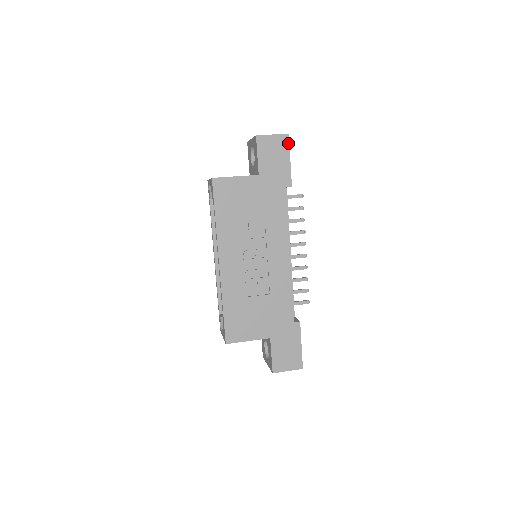
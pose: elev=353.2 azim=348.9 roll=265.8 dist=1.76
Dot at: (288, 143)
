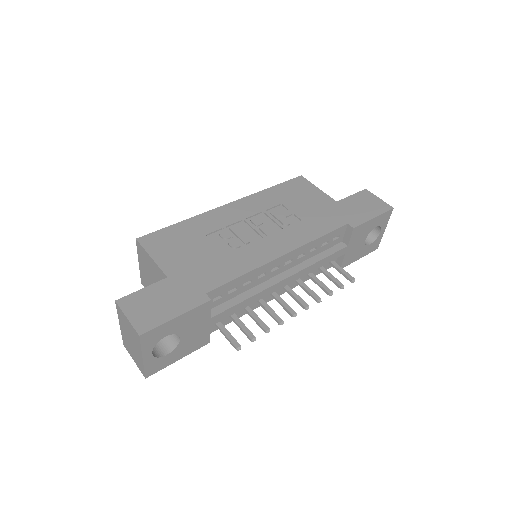
Dot at: (386, 211)
